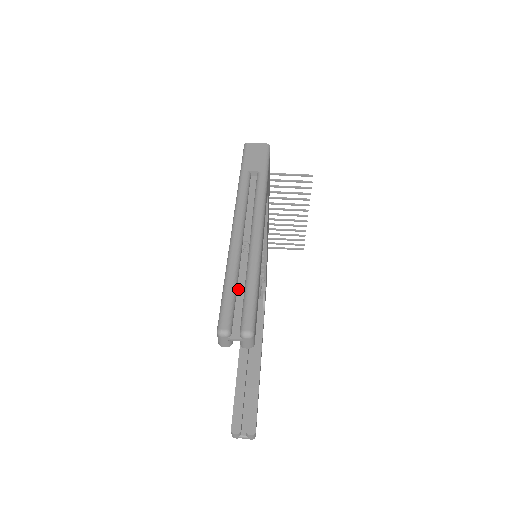
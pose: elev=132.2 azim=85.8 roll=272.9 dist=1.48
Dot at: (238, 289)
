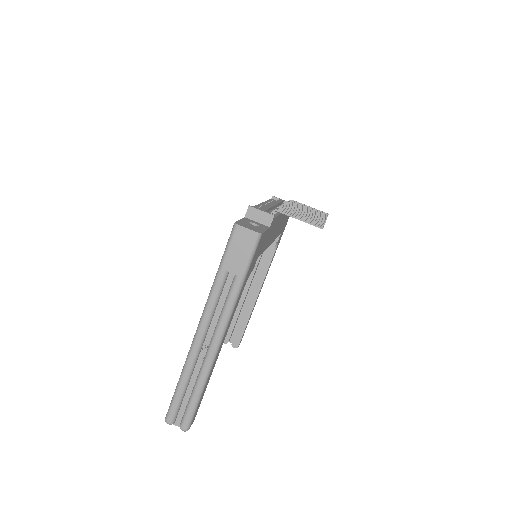
Dot at: (187, 391)
